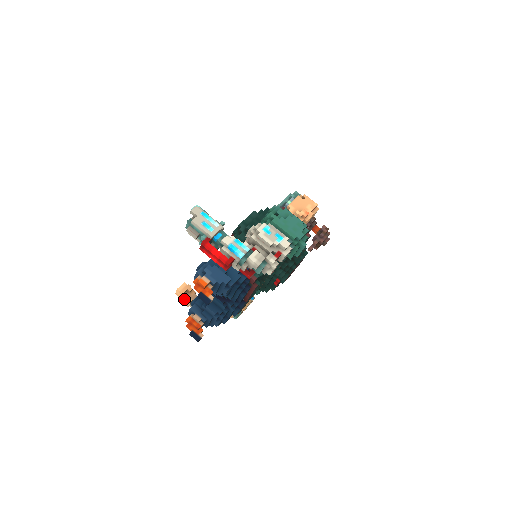
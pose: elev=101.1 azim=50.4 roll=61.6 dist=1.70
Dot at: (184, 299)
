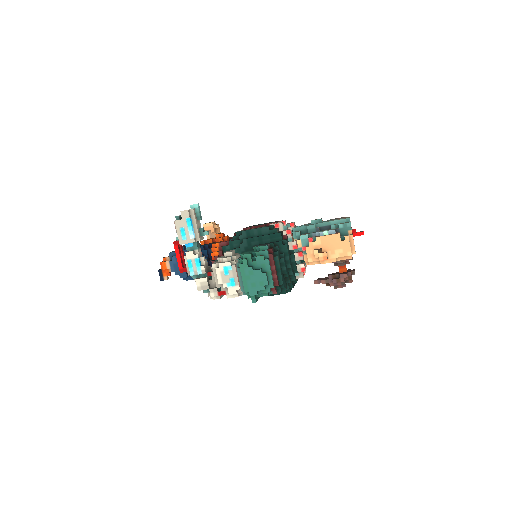
Dot at: occluded
